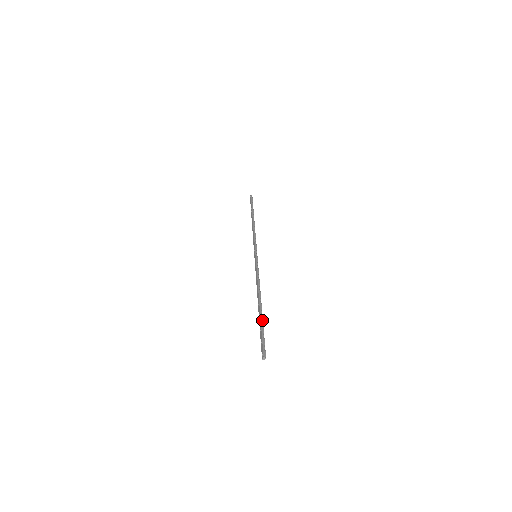
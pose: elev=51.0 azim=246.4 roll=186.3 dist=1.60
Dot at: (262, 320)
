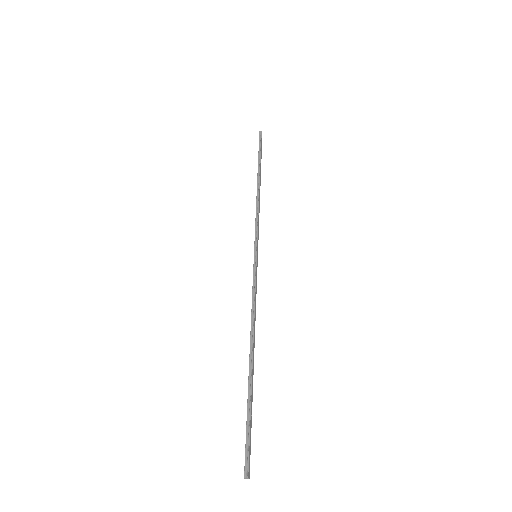
Dot at: (250, 395)
